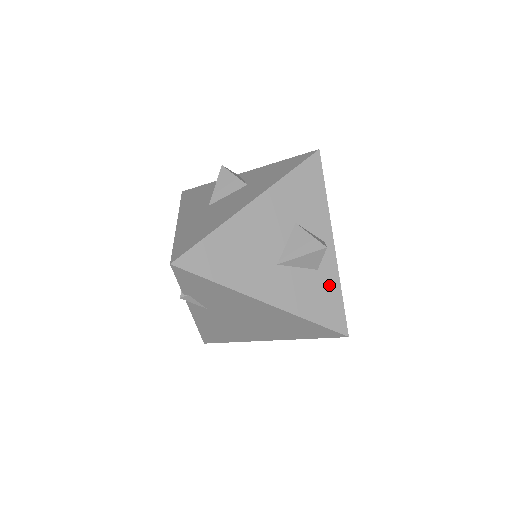
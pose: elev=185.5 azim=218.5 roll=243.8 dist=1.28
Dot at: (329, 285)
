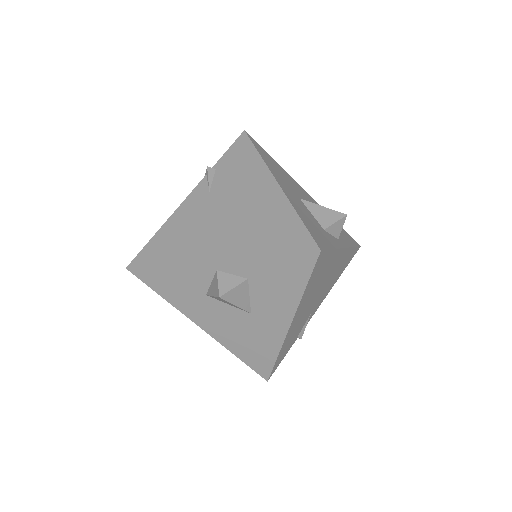
Dot at: (327, 238)
